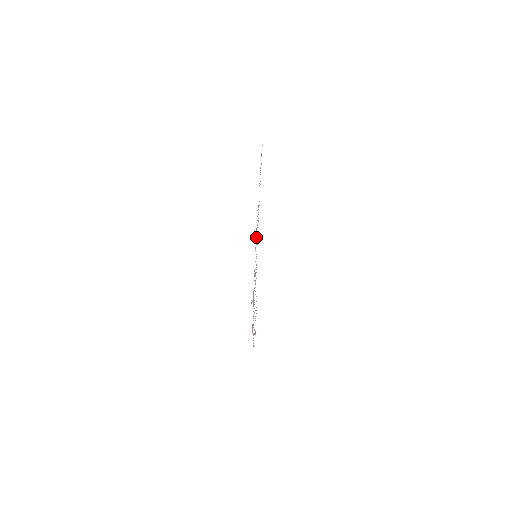
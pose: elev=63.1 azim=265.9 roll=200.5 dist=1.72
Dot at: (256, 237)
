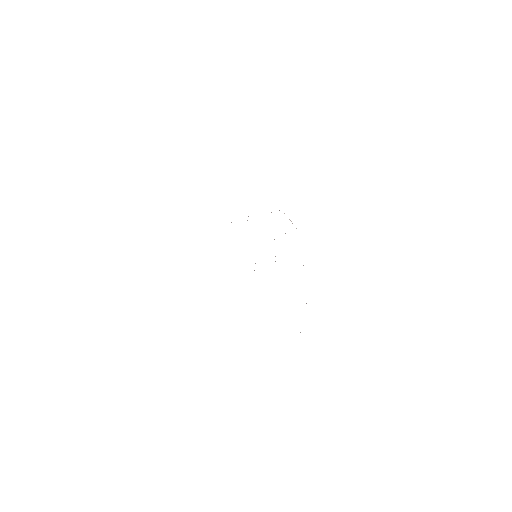
Dot at: occluded
